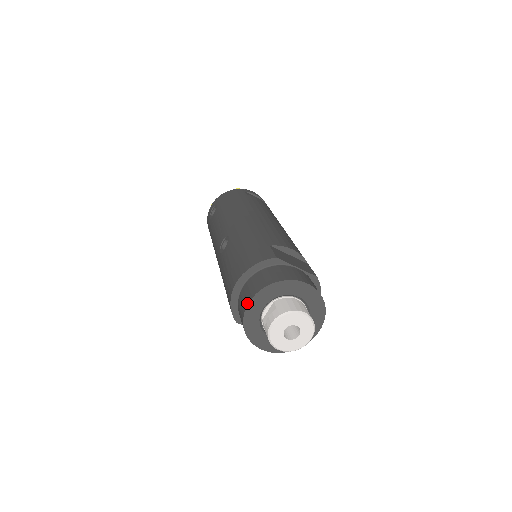
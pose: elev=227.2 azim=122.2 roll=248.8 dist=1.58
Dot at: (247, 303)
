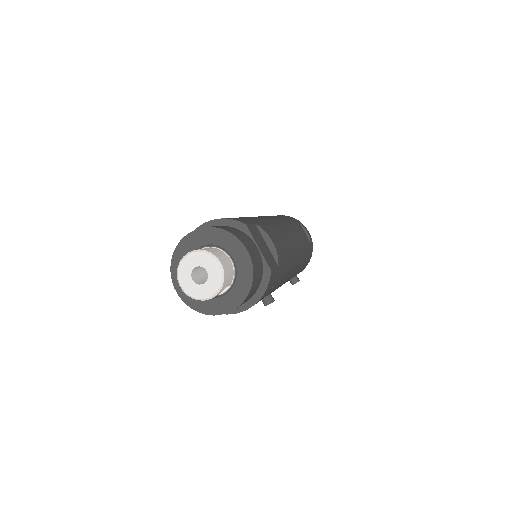
Dot at: (189, 233)
